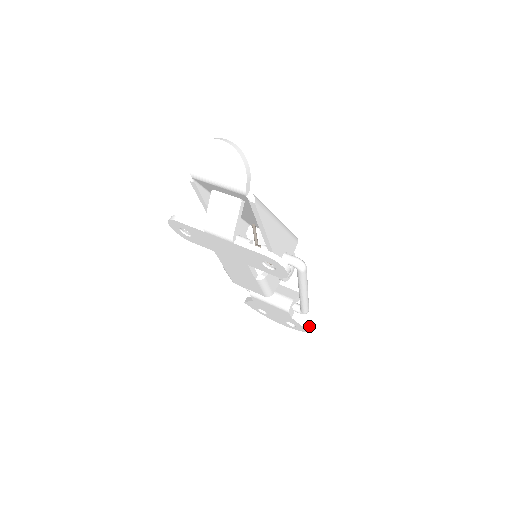
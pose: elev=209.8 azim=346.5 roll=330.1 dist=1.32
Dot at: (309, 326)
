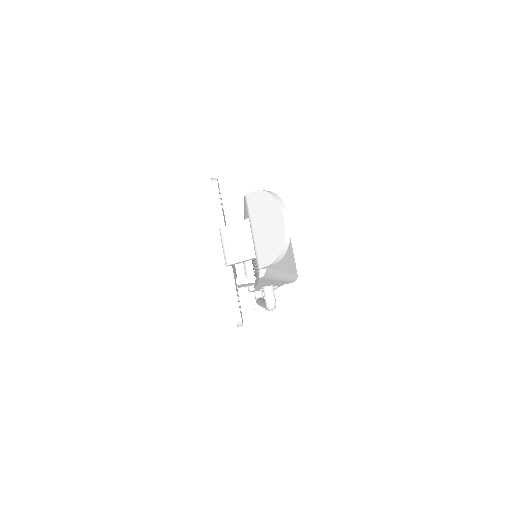
Dot at: (256, 307)
